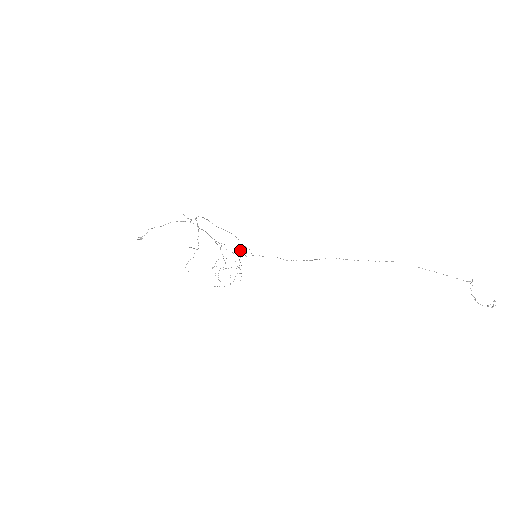
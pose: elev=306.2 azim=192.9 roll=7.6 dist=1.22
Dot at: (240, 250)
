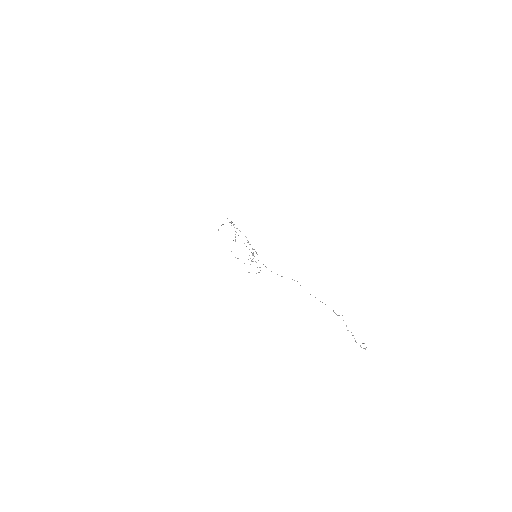
Dot at: occluded
